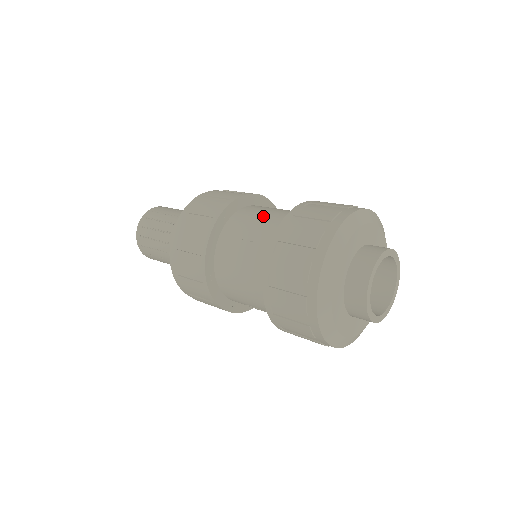
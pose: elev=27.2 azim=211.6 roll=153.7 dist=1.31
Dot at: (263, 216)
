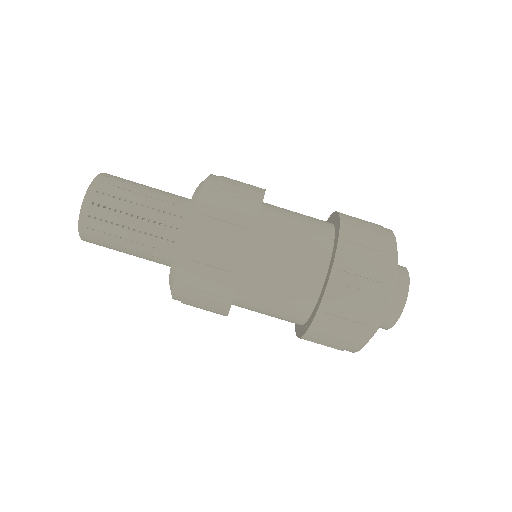
Dot at: (298, 215)
